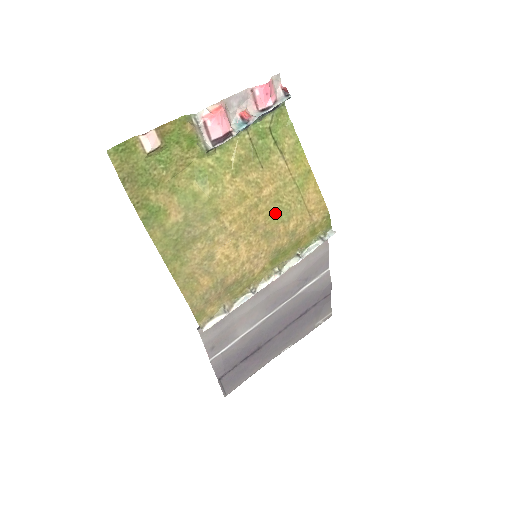
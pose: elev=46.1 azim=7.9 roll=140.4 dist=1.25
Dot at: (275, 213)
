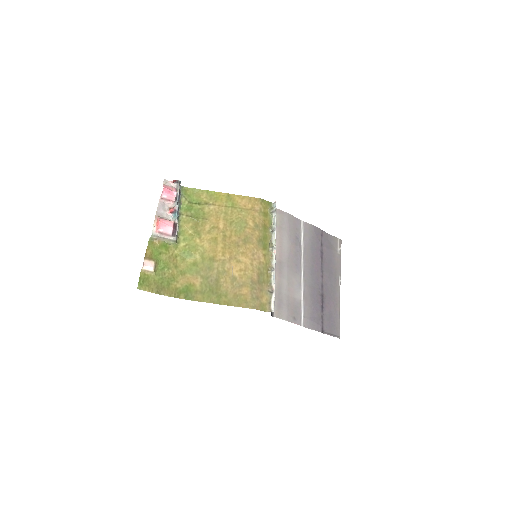
Dot at: (237, 228)
